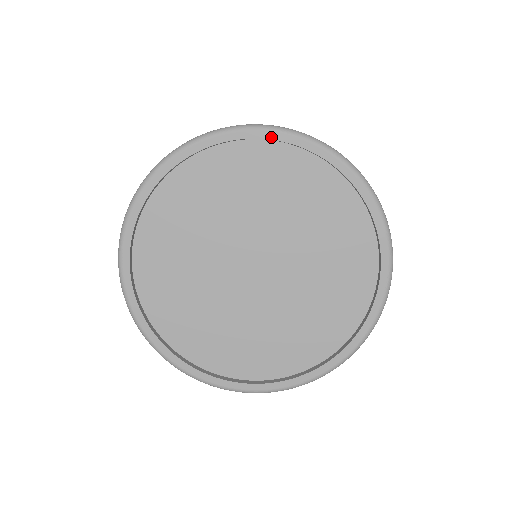
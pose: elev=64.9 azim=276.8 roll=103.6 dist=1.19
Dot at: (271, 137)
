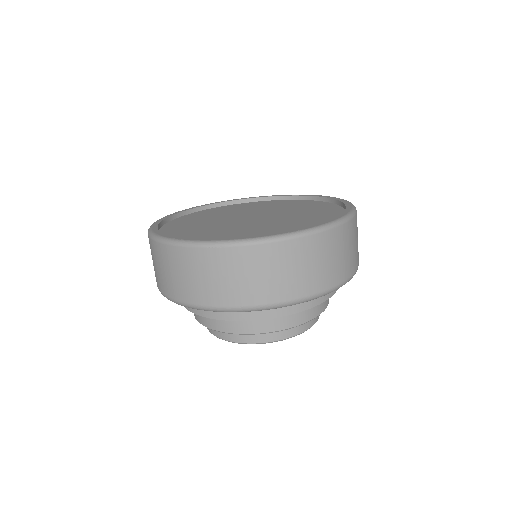
Dot at: (265, 196)
